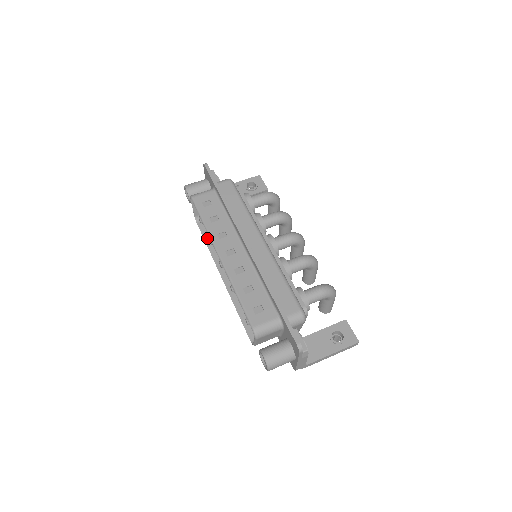
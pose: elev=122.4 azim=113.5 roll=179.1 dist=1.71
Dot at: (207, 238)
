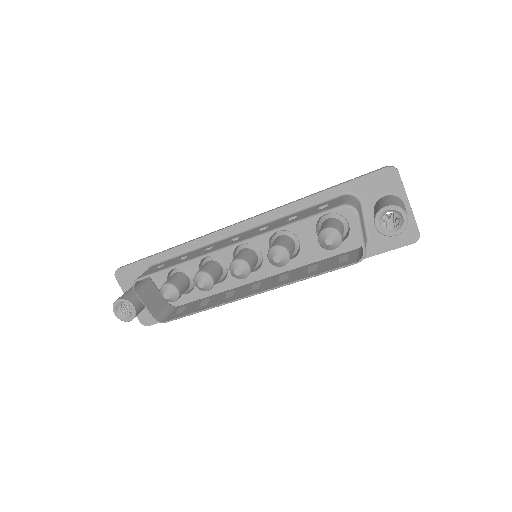
Dot at: (191, 311)
